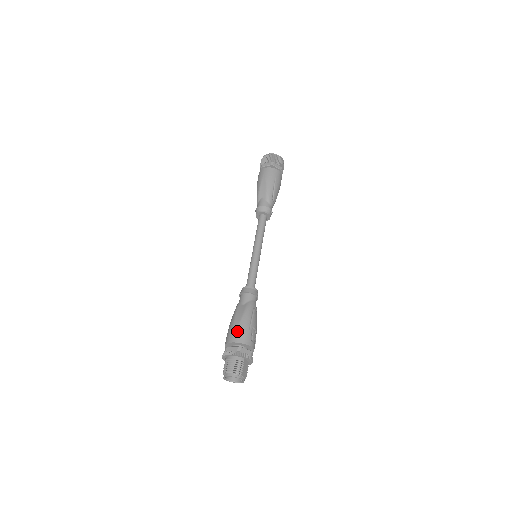
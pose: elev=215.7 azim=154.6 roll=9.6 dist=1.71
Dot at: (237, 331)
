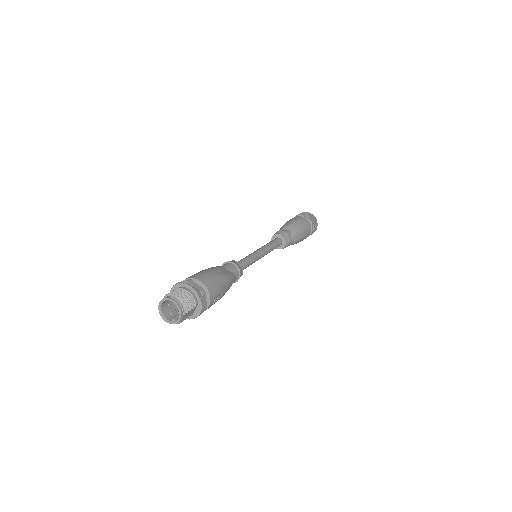
Dot at: (212, 279)
